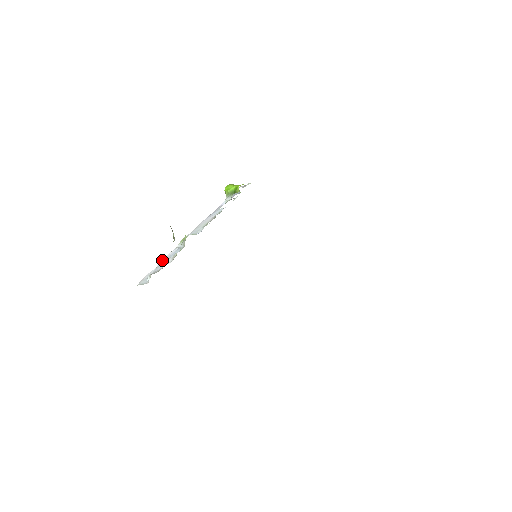
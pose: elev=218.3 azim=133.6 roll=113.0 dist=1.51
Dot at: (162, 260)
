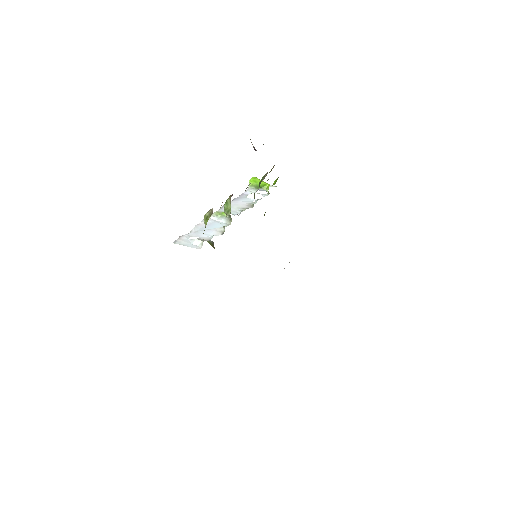
Dot at: (197, 226)
